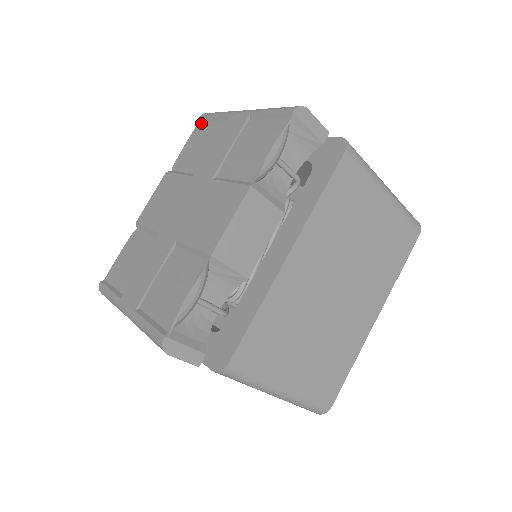
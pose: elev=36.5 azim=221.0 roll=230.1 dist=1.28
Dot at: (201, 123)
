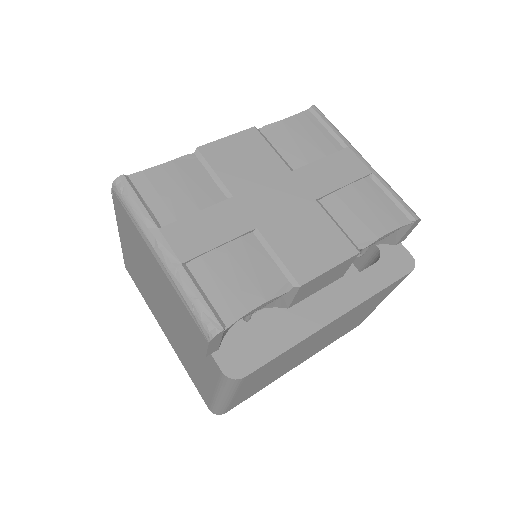
Dot at: (311, 114)
